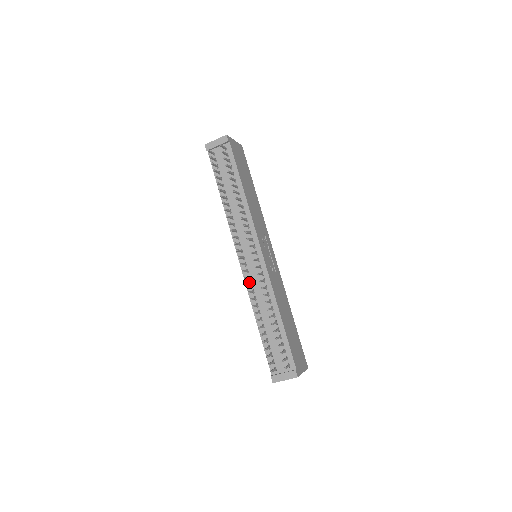
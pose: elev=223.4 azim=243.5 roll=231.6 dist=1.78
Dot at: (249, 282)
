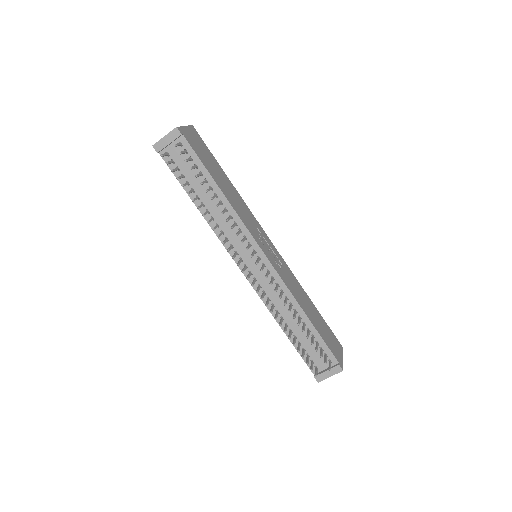
Dot at: (260, 291)
